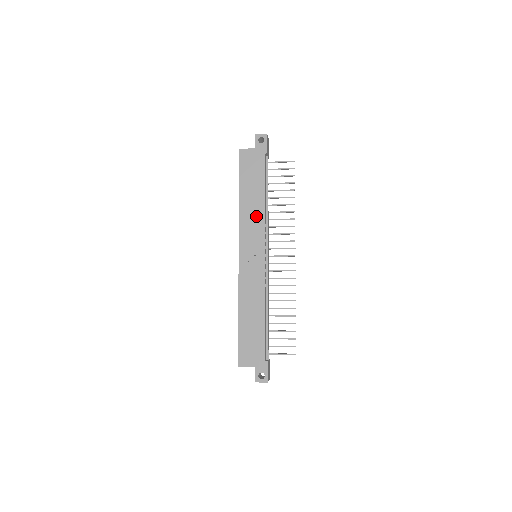
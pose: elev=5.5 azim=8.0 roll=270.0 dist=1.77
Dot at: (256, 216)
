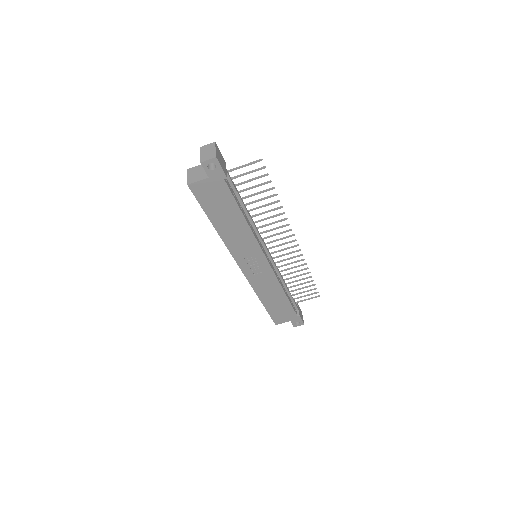
Dot at: (243, 237)
